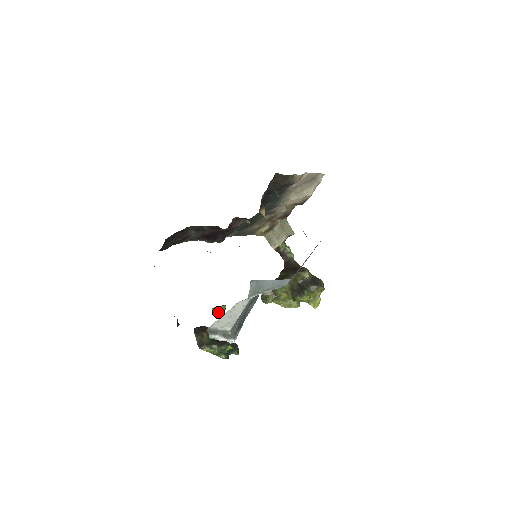
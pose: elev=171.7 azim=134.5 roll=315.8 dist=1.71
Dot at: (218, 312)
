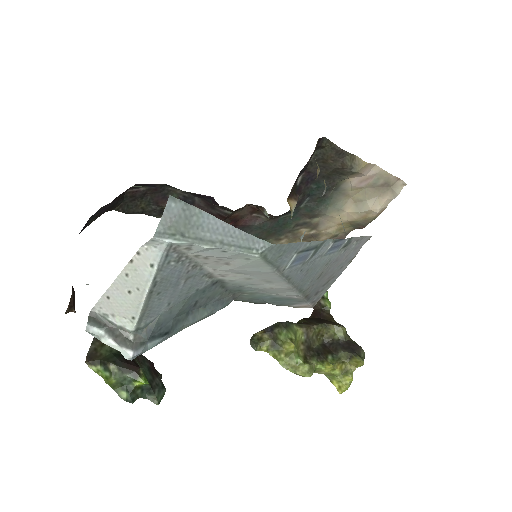
Dot at: occluded
